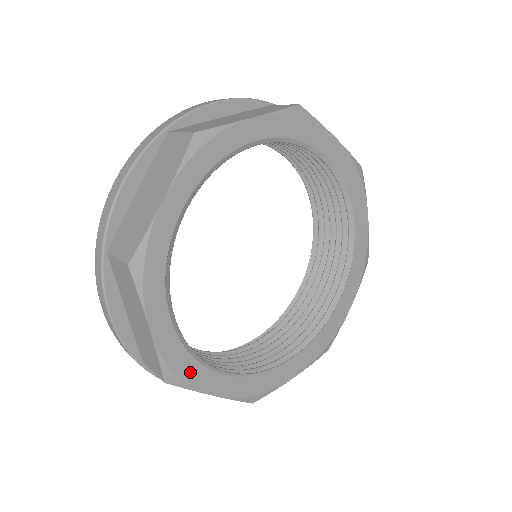
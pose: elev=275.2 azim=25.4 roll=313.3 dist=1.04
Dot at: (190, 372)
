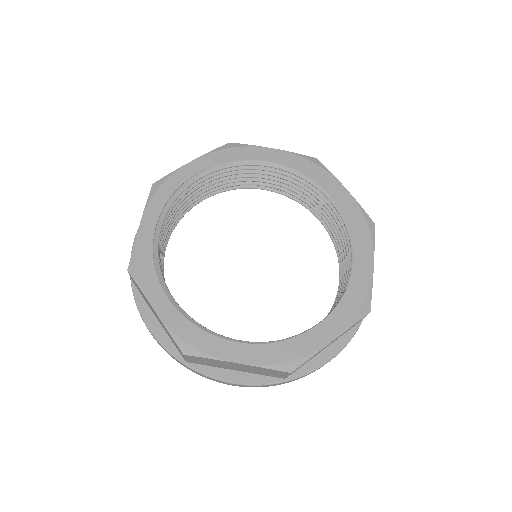
Dot at: (203, 342)
